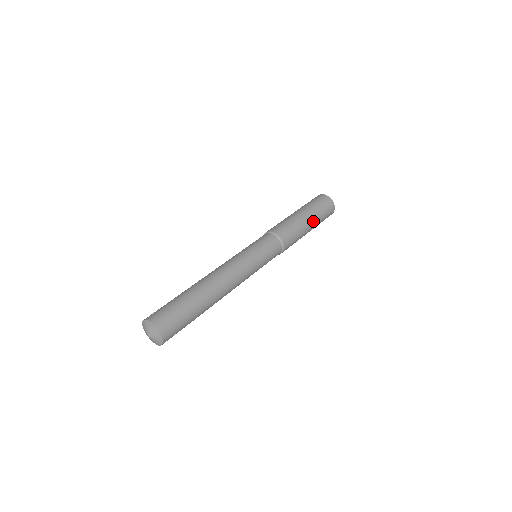
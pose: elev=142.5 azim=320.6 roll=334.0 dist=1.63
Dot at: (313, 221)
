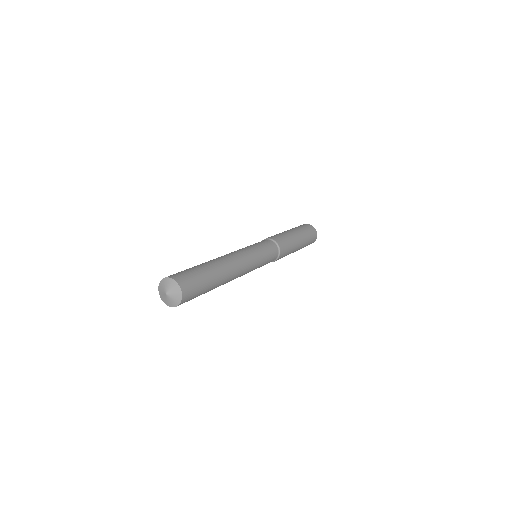
Dot at: (294, 230)
